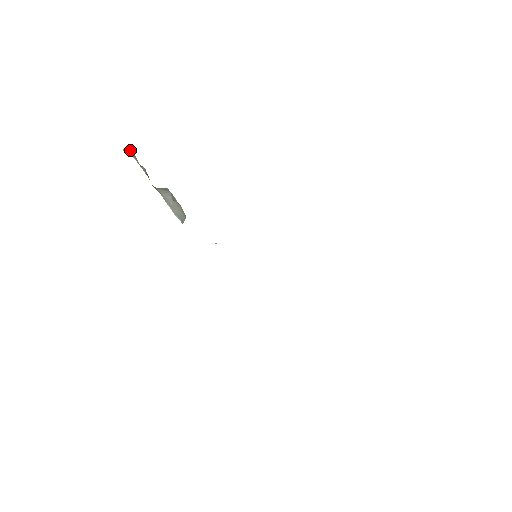
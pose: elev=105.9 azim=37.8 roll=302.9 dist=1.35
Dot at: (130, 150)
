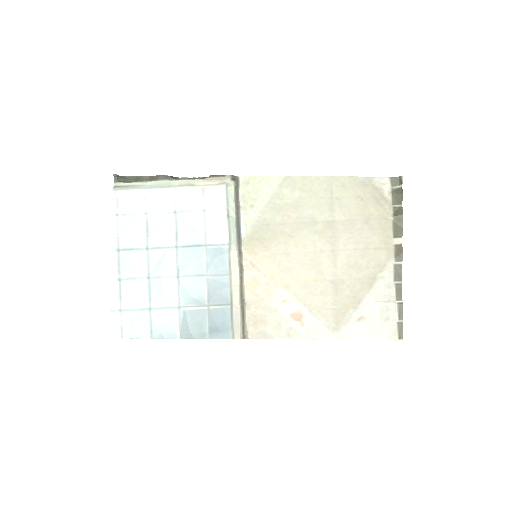
Dot at: (123, 178)
